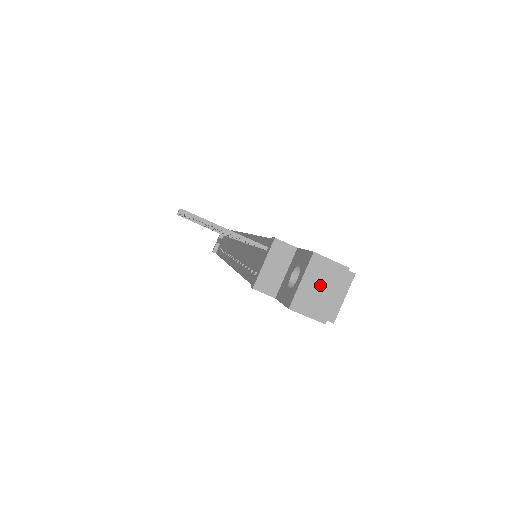
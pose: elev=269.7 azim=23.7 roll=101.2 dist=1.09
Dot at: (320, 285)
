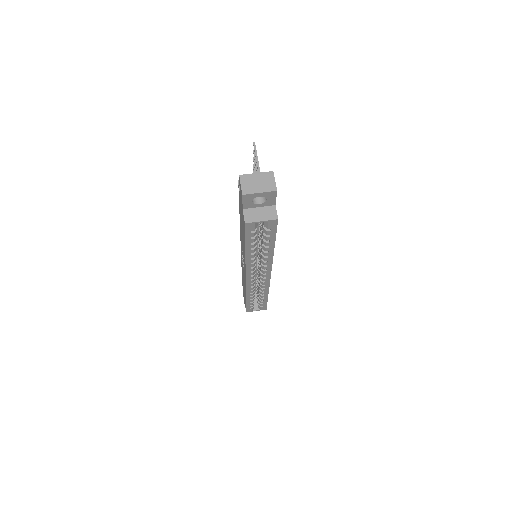
Dot at: (260, 182)
